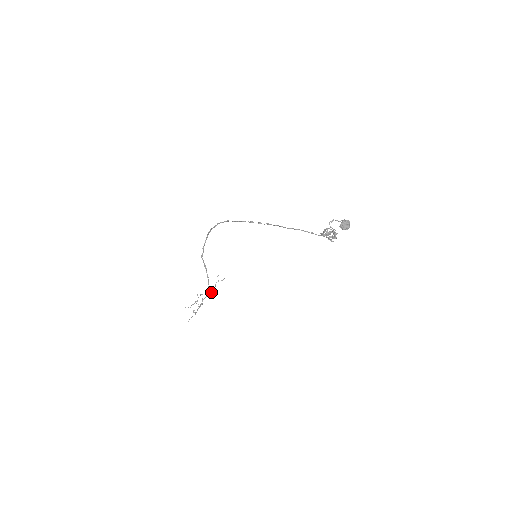
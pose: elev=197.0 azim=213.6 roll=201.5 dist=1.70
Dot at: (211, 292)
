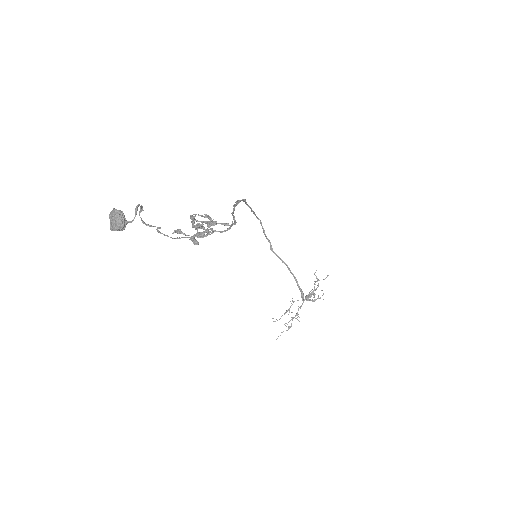
Dot at: (309, 297)
